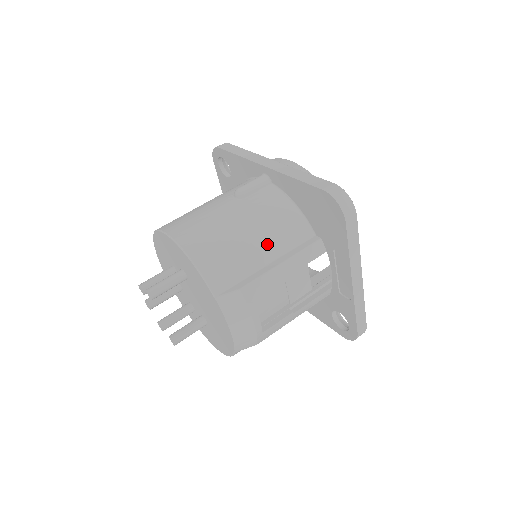
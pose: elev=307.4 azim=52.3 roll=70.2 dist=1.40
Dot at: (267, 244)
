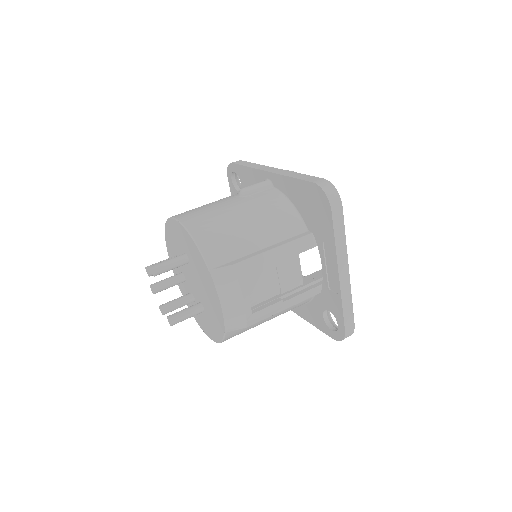
Dot at: (262, 232)
